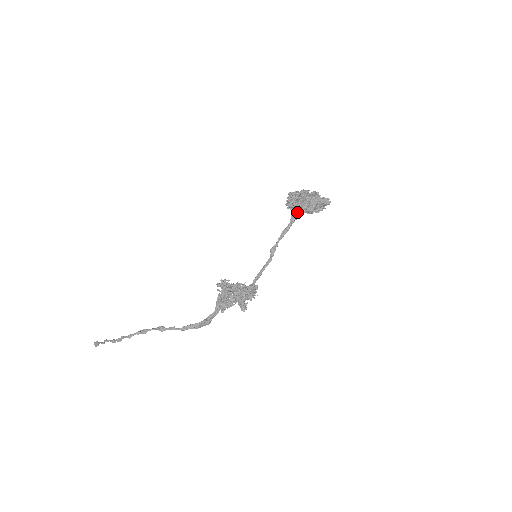
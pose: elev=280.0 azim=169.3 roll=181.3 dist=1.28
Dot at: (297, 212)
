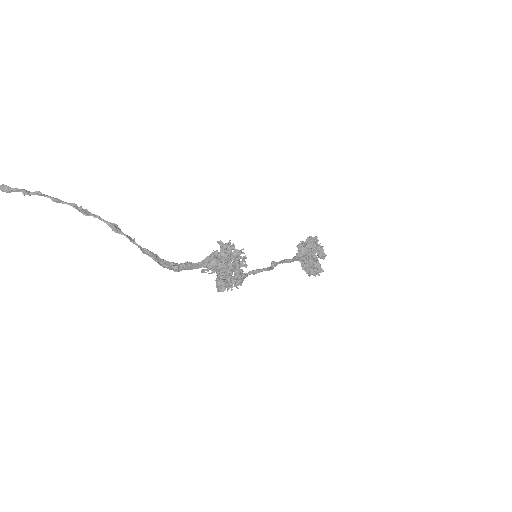
Dot at: (302, 256)
